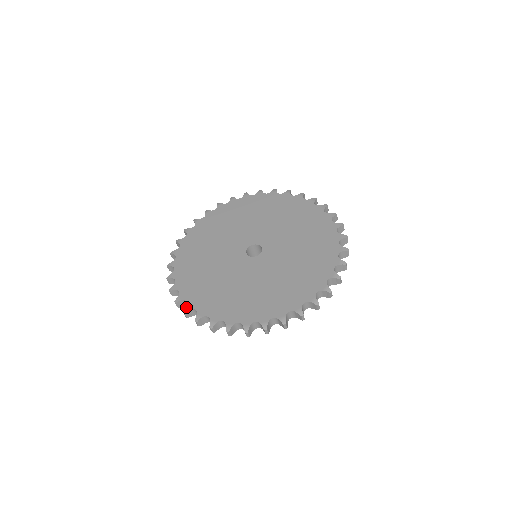
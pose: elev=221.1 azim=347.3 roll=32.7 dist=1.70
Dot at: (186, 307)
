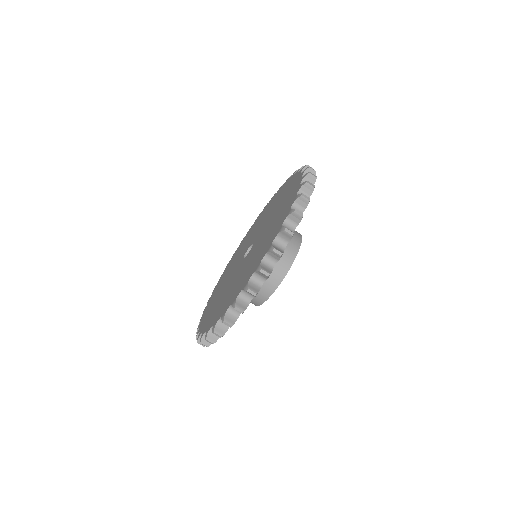
Dot at: (201, 336)
